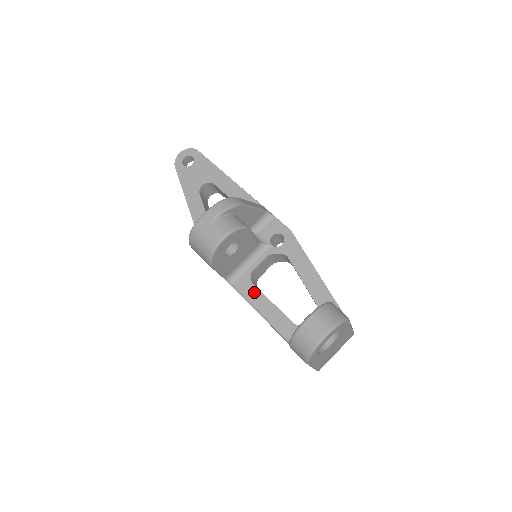
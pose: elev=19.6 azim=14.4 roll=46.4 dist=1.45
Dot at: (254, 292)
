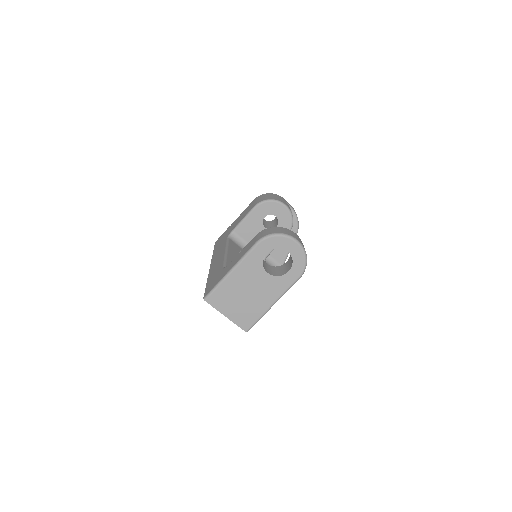
Dot at: (236, 250)
